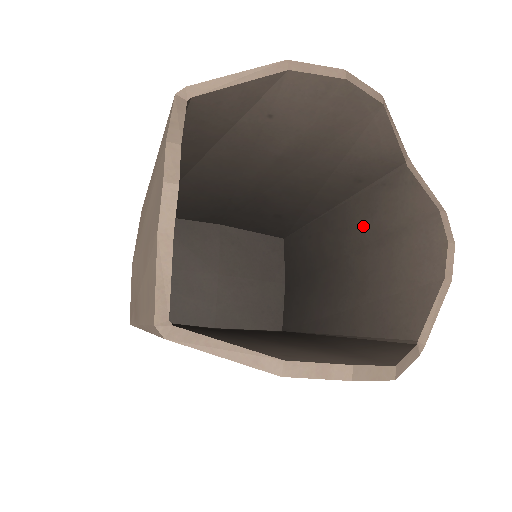
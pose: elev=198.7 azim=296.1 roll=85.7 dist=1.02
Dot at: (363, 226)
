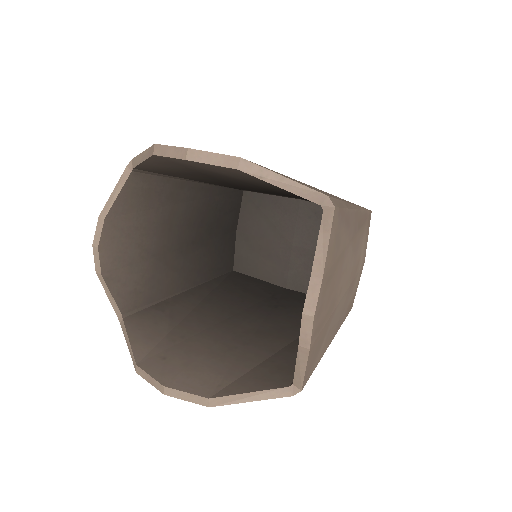
Dot at: occluded
